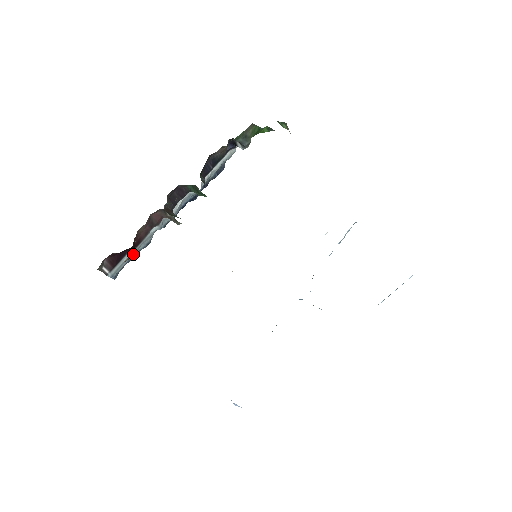
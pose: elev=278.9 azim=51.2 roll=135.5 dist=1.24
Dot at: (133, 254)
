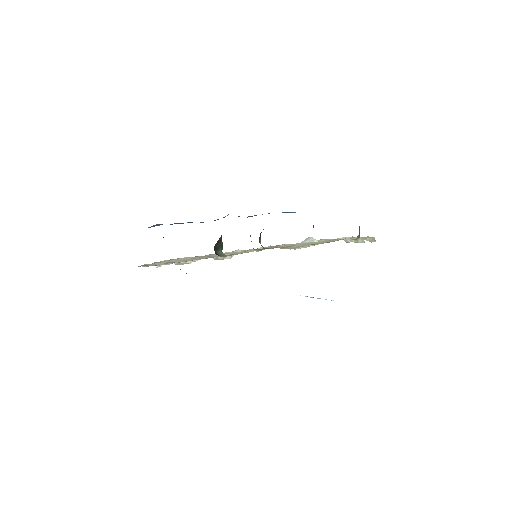
Dot at: occluded
